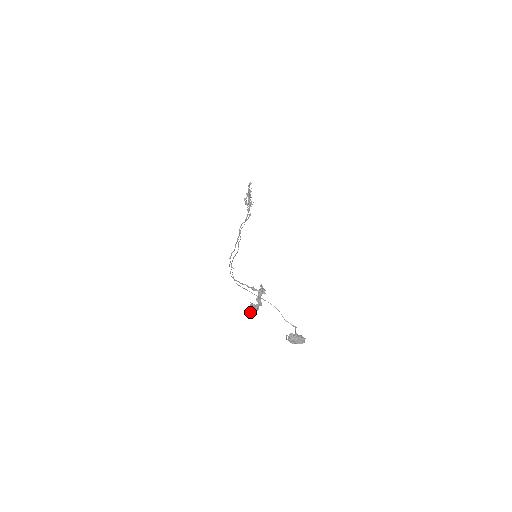
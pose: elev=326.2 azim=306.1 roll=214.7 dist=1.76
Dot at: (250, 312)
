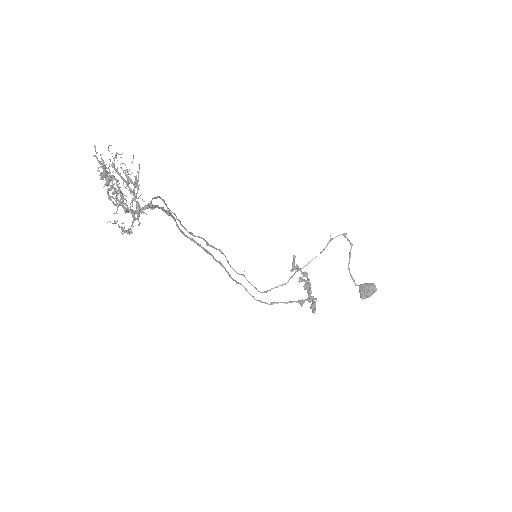
Dot at: (301, 281)
